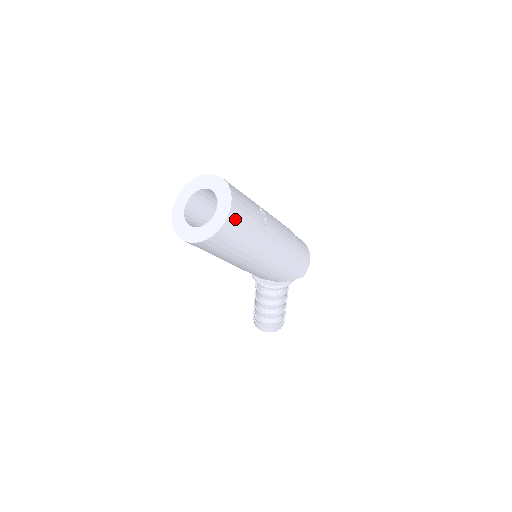
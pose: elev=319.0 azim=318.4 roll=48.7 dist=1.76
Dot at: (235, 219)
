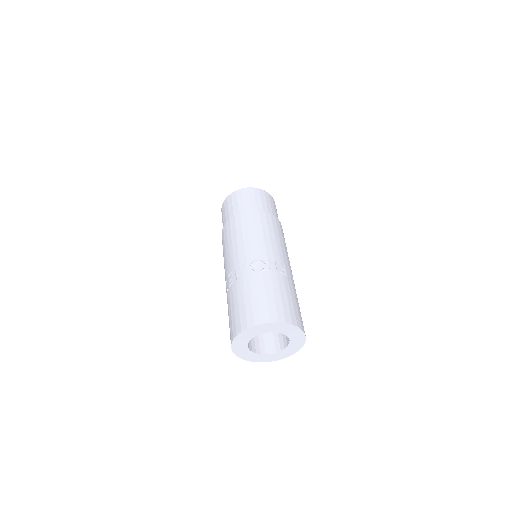
Dot at: (301, 322)
